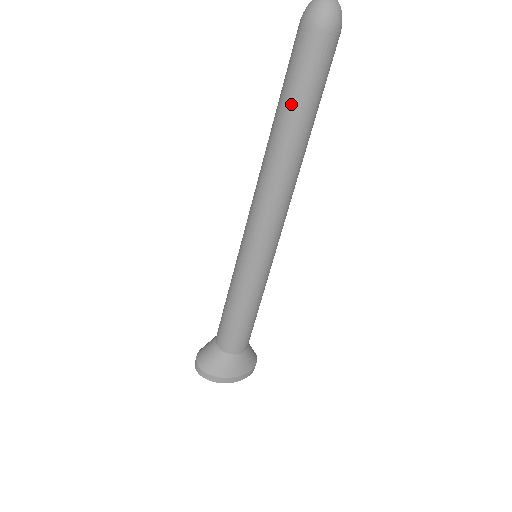
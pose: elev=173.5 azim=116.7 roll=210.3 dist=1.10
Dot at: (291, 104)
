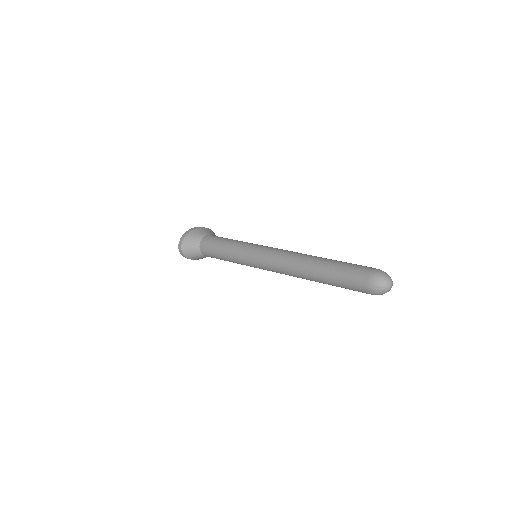
Dot at: (332, 284)
